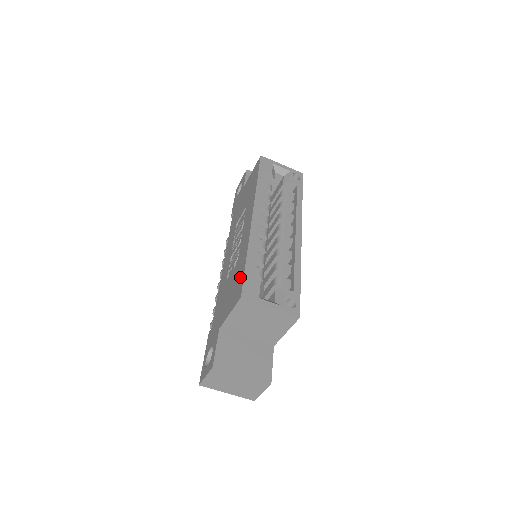
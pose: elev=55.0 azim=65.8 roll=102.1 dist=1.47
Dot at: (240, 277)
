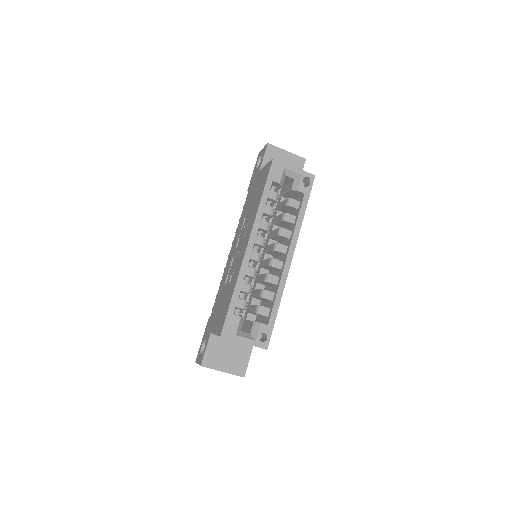
Dot at: (226, 309)
